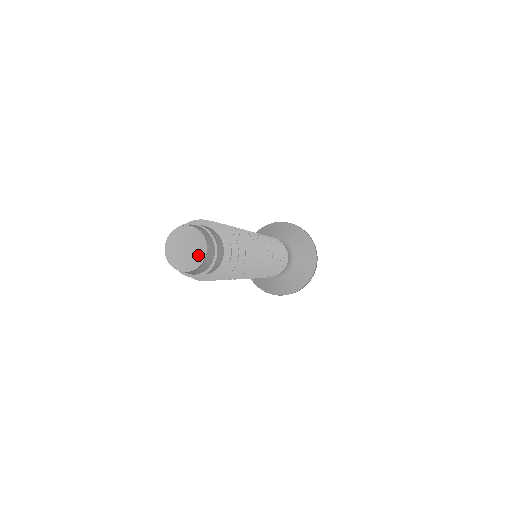
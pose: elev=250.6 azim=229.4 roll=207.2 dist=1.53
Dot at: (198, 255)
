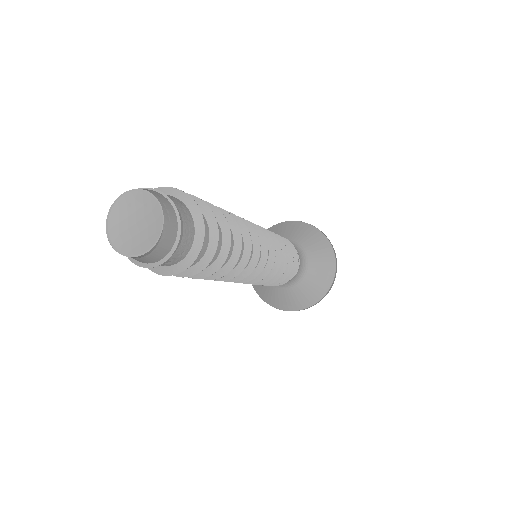
Dot at: (150, 234)
